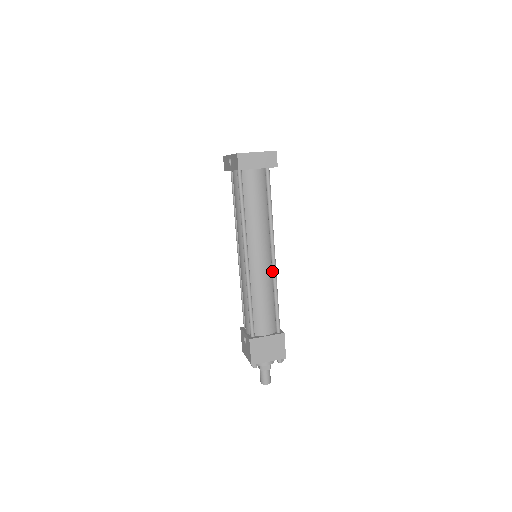
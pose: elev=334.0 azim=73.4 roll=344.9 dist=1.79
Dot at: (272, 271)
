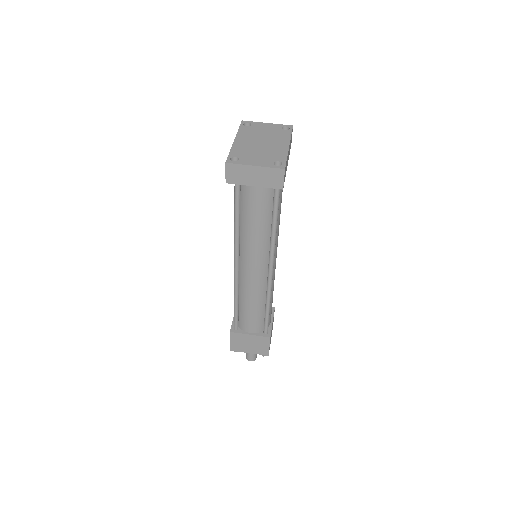
Dot at: (267, 282)
